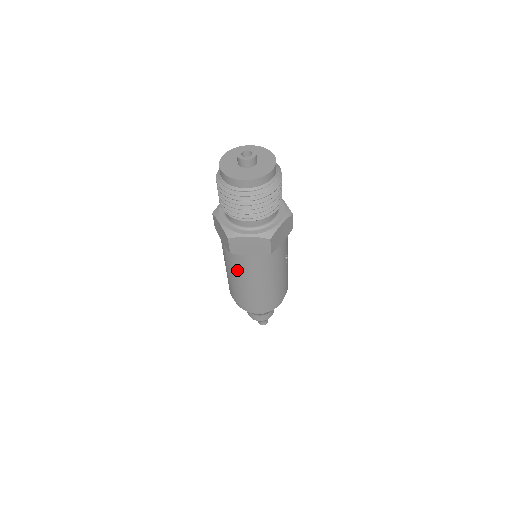
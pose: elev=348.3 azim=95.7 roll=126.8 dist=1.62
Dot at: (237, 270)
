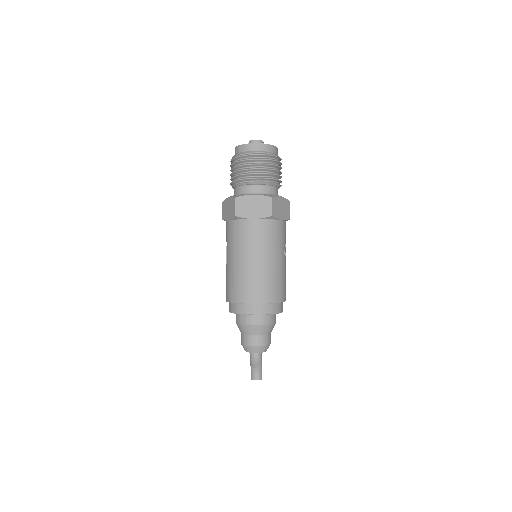
Dot at: (239, 244)
